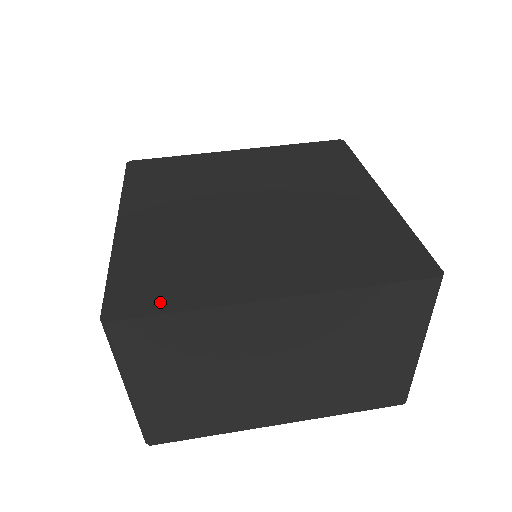
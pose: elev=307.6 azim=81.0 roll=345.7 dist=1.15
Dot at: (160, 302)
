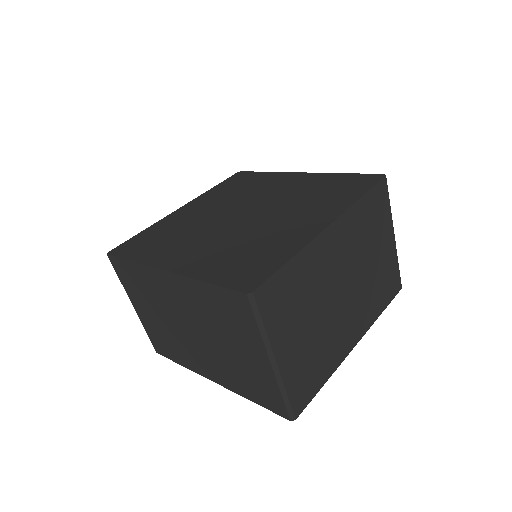
Dot at: (131, 253)
